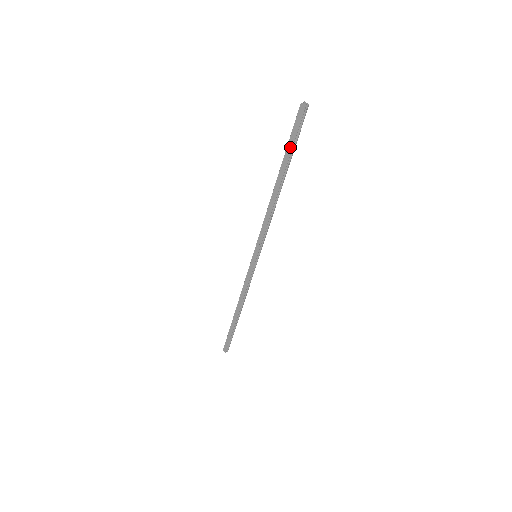
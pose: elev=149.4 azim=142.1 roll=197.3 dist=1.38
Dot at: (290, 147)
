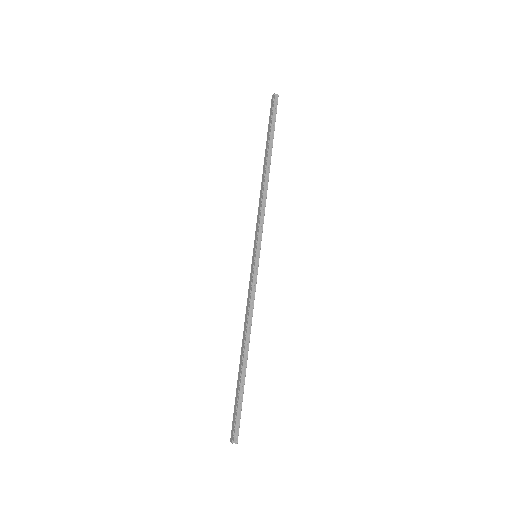
Dot at: (269, 129)
